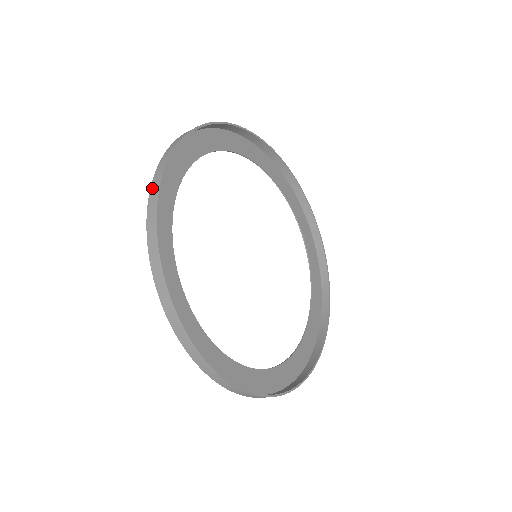
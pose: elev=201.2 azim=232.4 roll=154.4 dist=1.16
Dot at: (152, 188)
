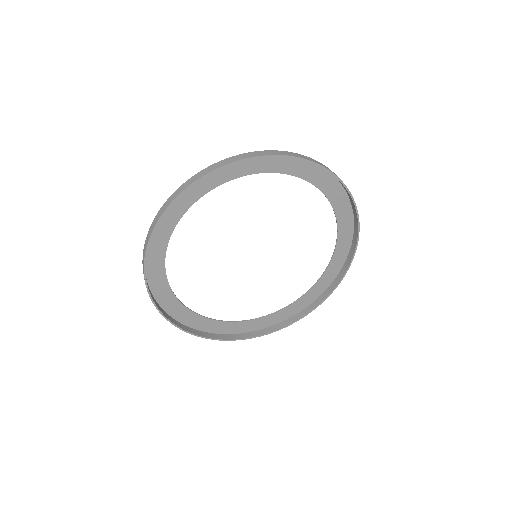
Dot at: (177, 190)
